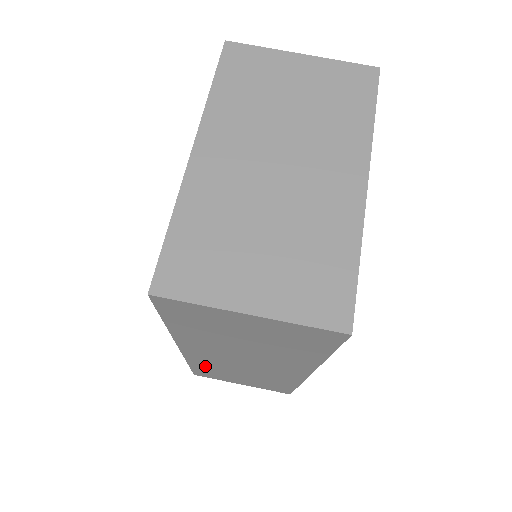
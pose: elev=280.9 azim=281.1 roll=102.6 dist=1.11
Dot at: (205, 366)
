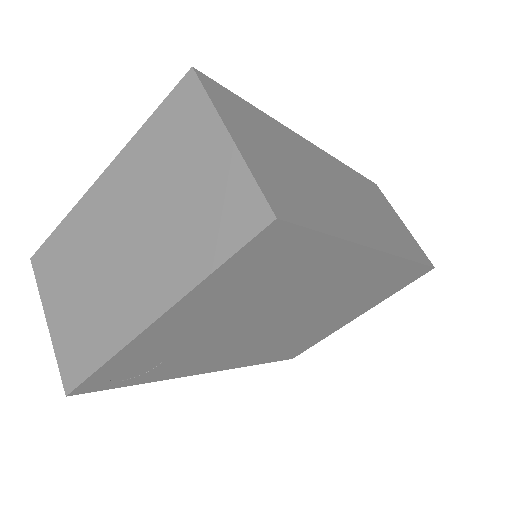
Dot at: occluded
